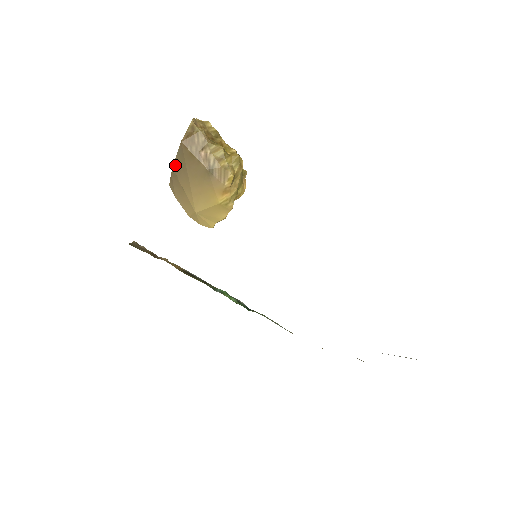
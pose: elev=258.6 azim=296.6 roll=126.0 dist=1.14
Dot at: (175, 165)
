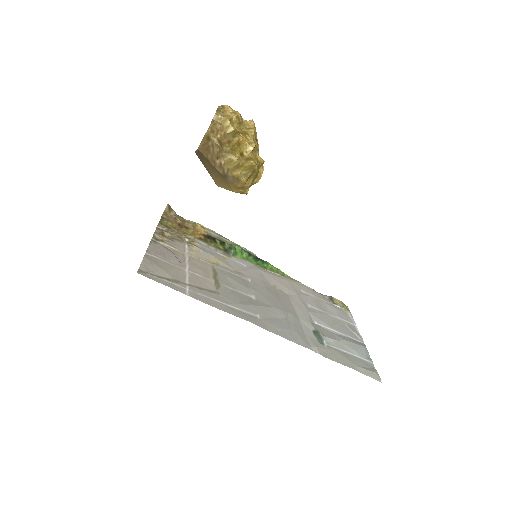
Dot at: (196, 153)
